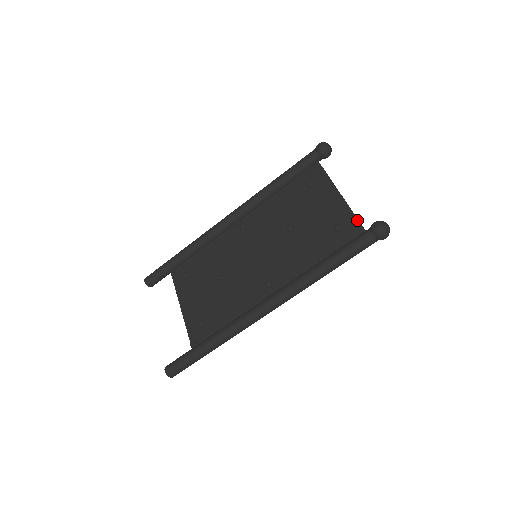
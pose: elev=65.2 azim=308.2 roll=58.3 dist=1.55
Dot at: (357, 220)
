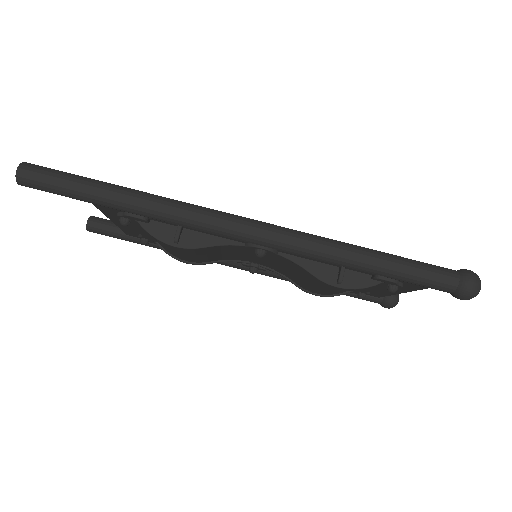
Dot at: occluded
